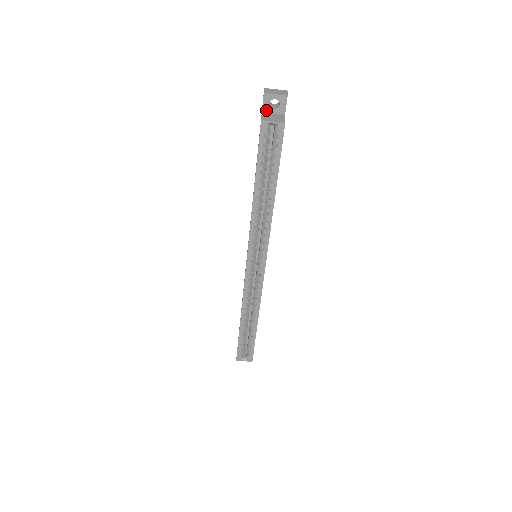
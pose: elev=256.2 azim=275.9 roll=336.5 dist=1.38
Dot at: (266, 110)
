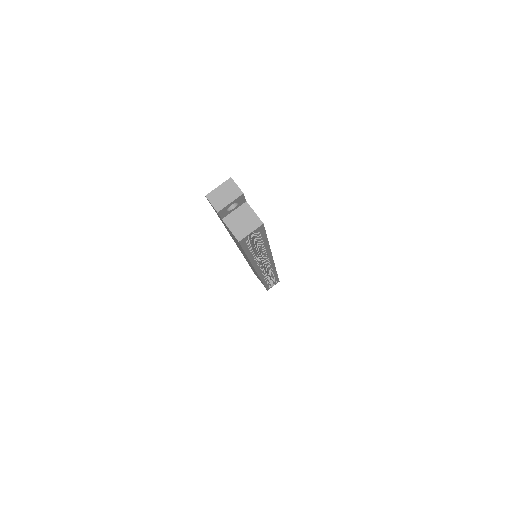
Dot at: (225, 215)
